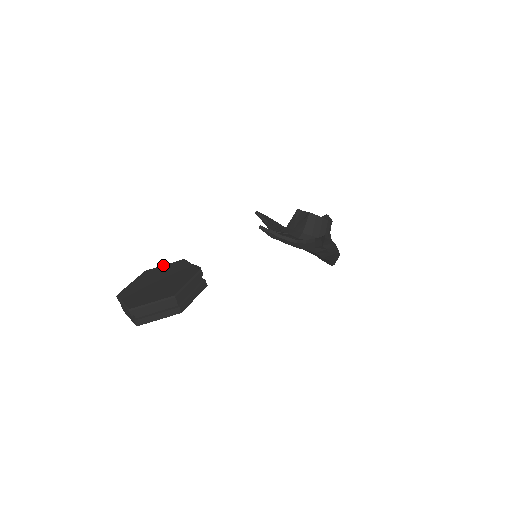
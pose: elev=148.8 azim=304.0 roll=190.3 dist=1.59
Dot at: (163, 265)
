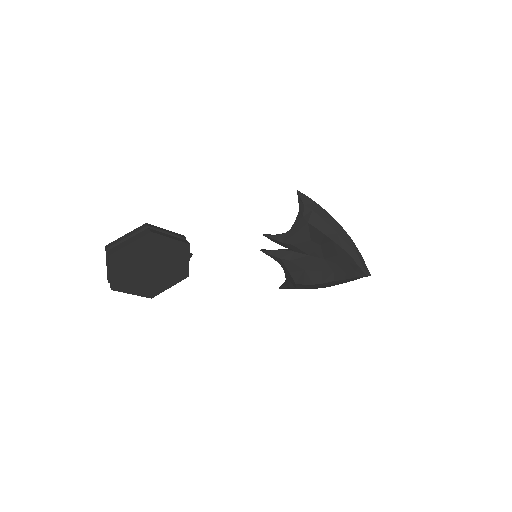
Dot at: occluded
